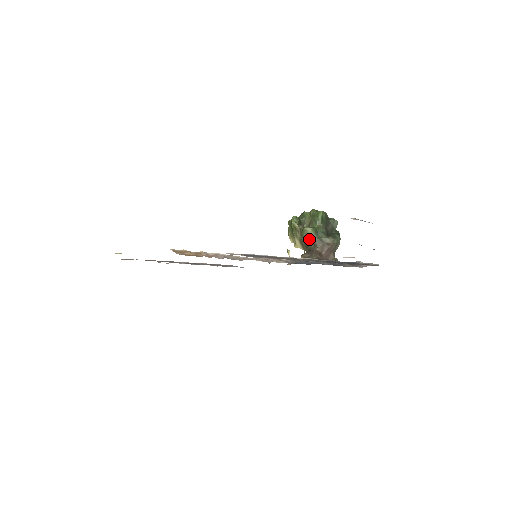
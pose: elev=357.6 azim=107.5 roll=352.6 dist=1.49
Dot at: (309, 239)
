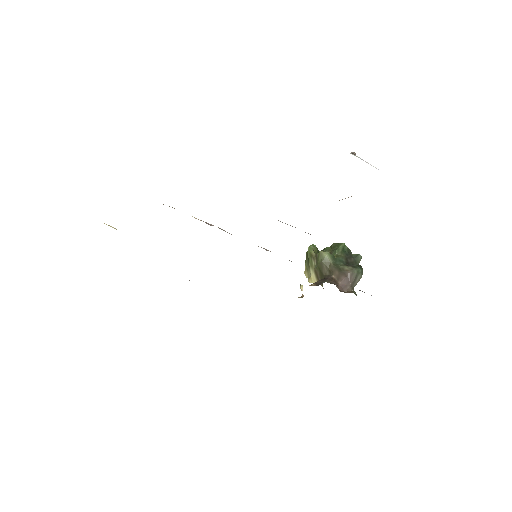
Dot at: (324, 264)
